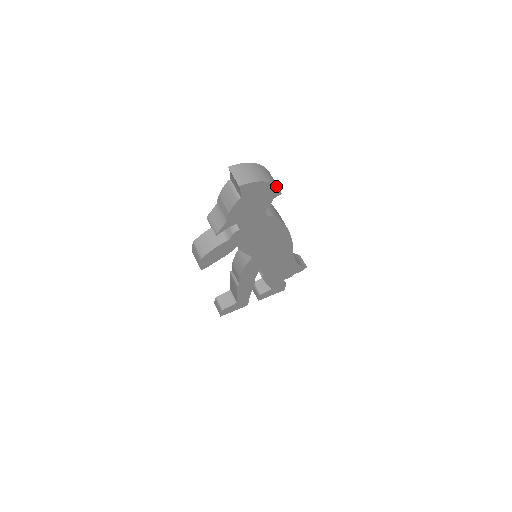
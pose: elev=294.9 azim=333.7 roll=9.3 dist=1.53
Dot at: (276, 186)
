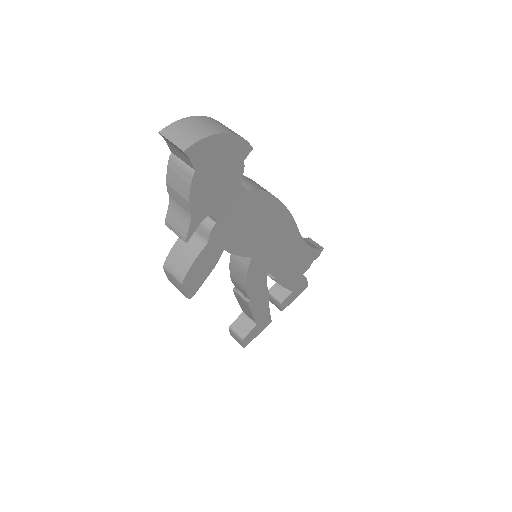
Dot at: (240, 137)
